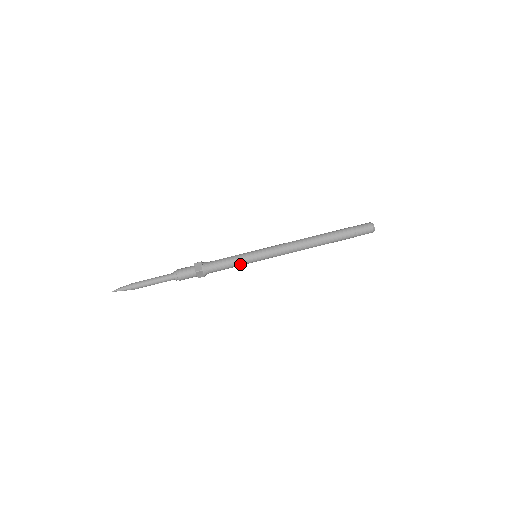
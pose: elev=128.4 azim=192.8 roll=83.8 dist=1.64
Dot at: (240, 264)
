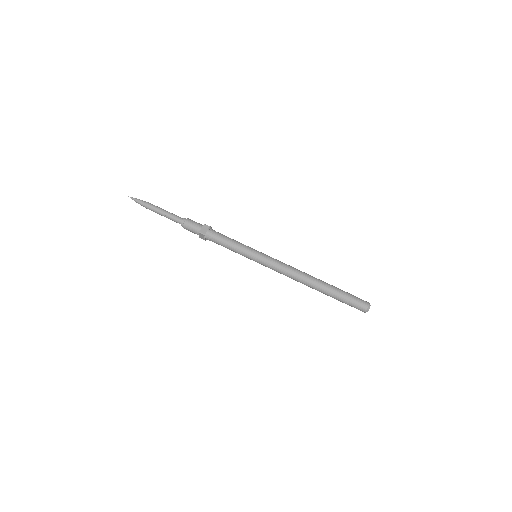
Dot at: (238, 253)
